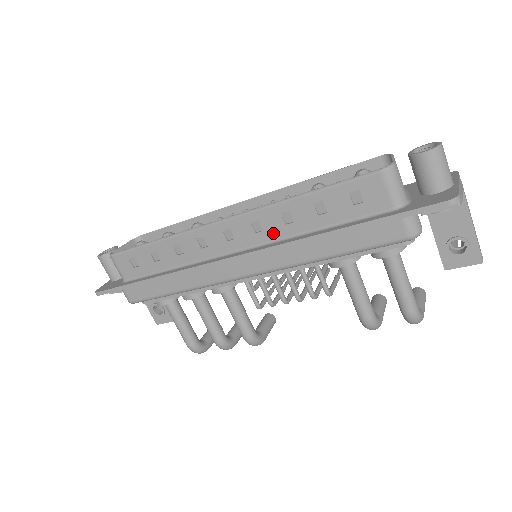
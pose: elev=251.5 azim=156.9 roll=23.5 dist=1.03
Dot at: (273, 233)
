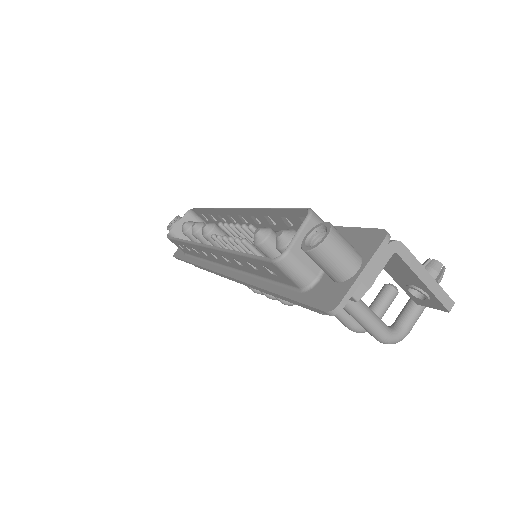
Dot at: (237, 266)
